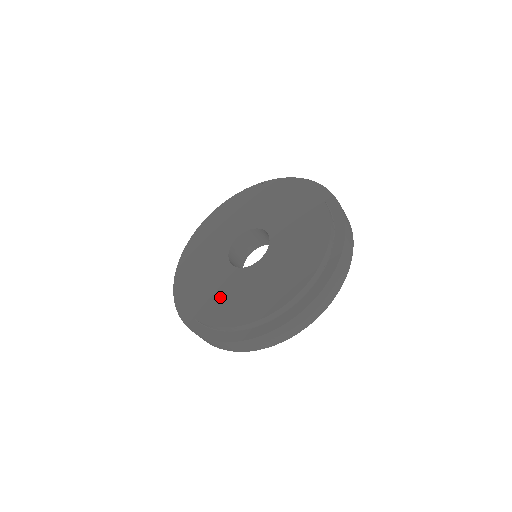
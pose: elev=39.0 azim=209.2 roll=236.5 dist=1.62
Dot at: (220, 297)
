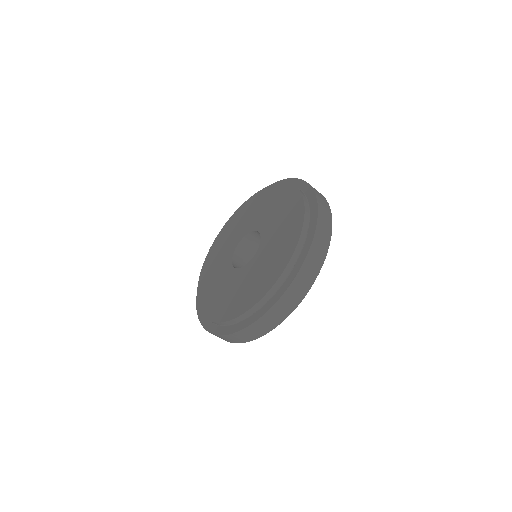
Dot at: (212, 278)
